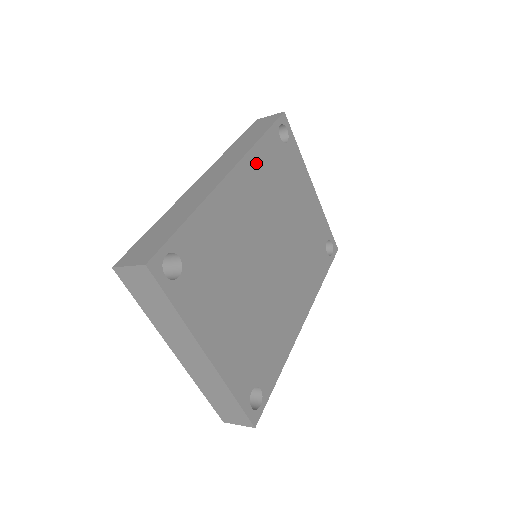
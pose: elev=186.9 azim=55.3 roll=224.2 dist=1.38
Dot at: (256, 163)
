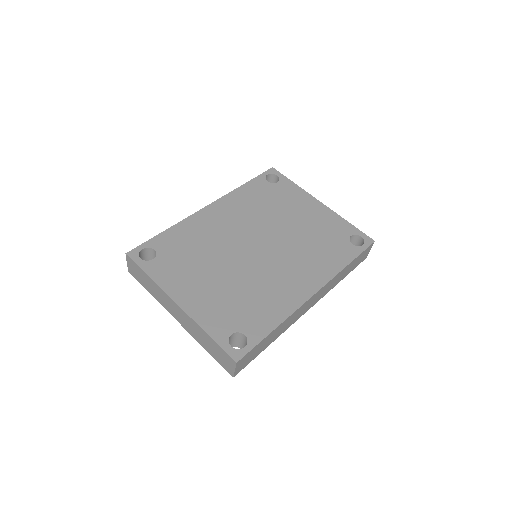
Dot at: (237, 198)
